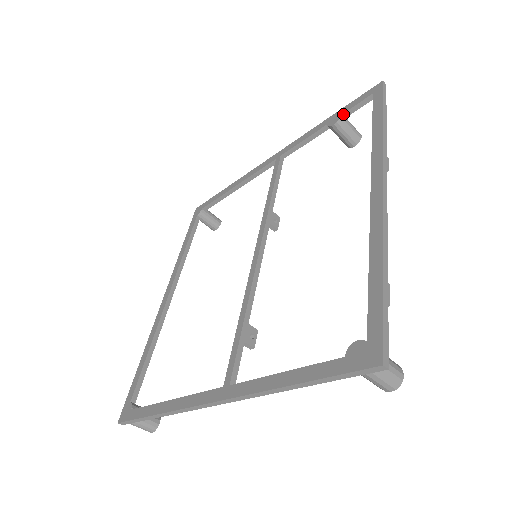
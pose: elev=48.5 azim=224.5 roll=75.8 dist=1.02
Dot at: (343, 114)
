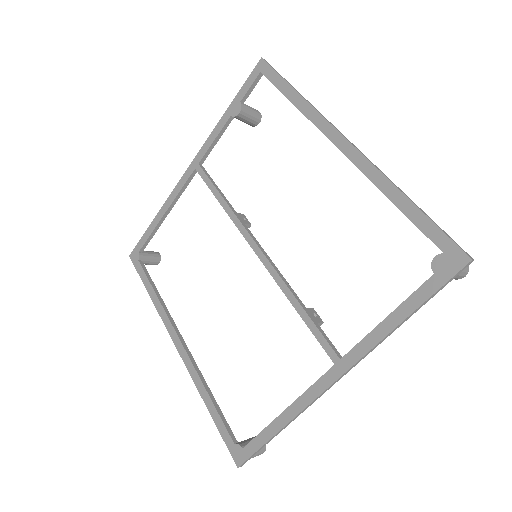
Dot at: (241, 101)
